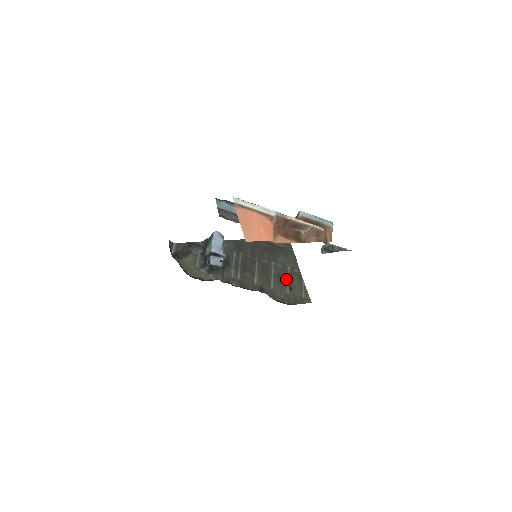
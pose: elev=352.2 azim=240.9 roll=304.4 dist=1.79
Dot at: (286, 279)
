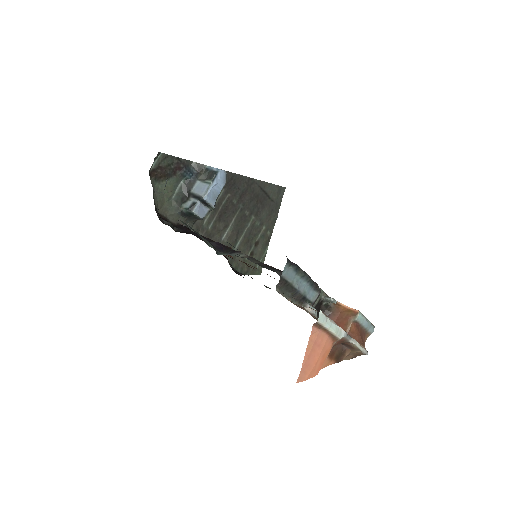
Dot at: (254, 241)
